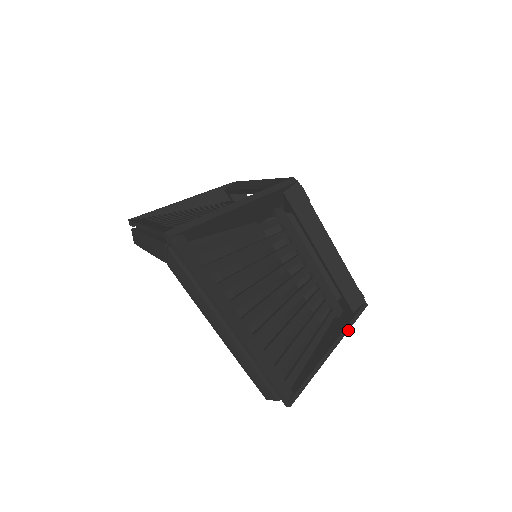
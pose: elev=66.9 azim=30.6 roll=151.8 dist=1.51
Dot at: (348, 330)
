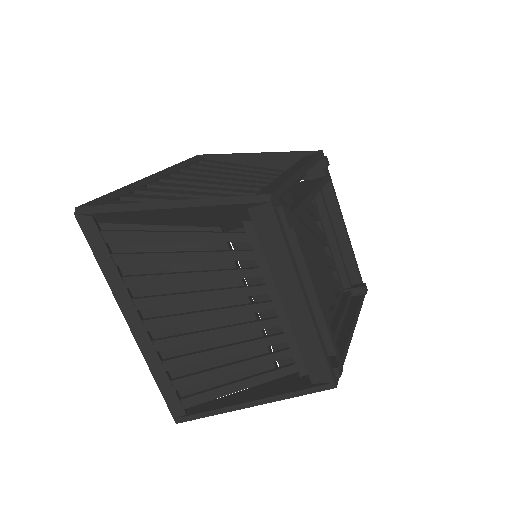
Dot at: (288, 398)
